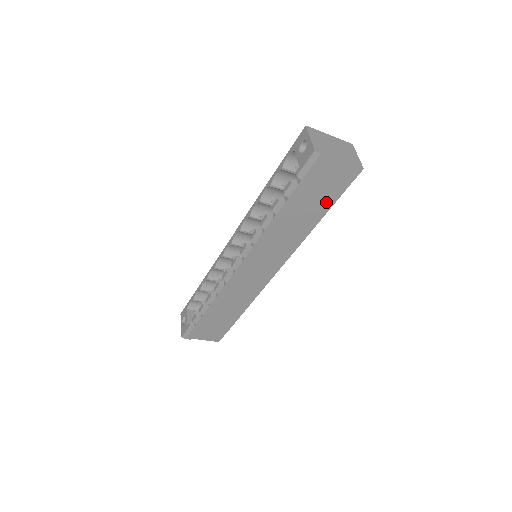
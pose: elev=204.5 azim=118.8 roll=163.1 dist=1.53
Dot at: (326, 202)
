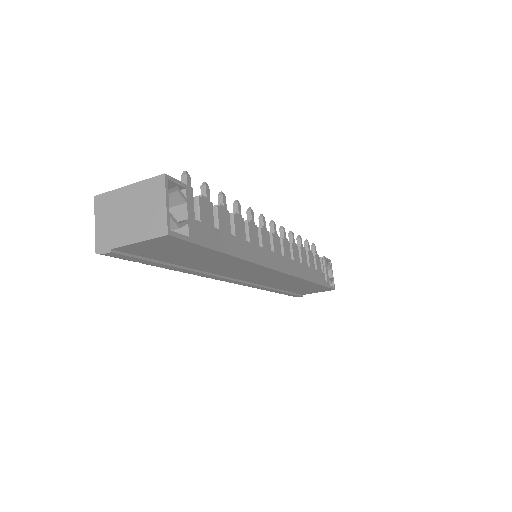
Dot at: (201, 252)
